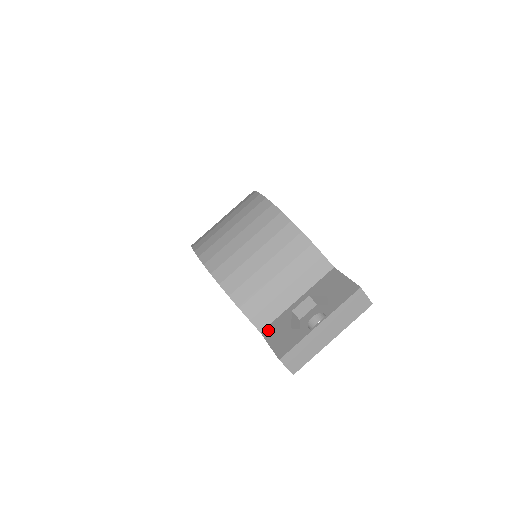
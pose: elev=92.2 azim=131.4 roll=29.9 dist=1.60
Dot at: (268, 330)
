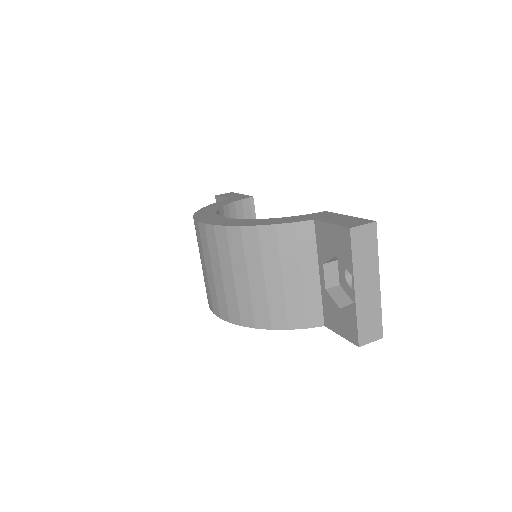
Dot at: (327, 321)
